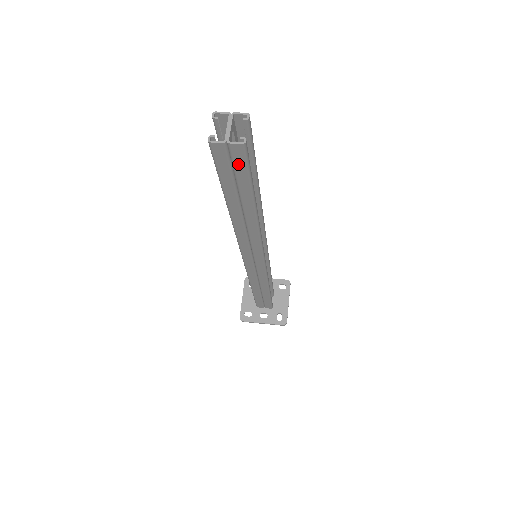
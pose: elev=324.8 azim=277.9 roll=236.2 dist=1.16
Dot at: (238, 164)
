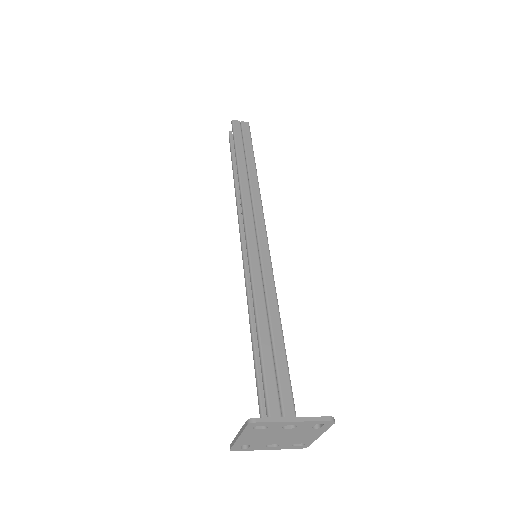
Dot at: (246, 132)
